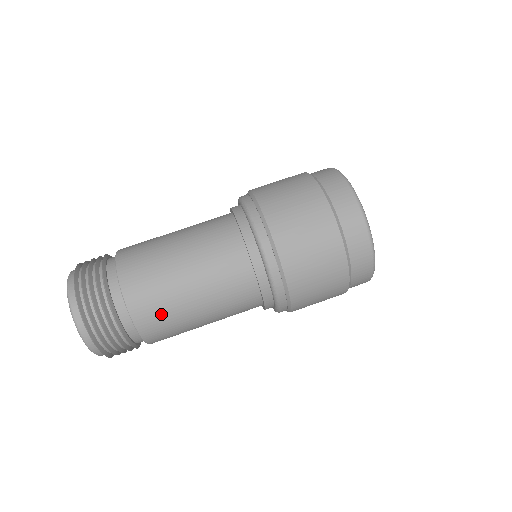
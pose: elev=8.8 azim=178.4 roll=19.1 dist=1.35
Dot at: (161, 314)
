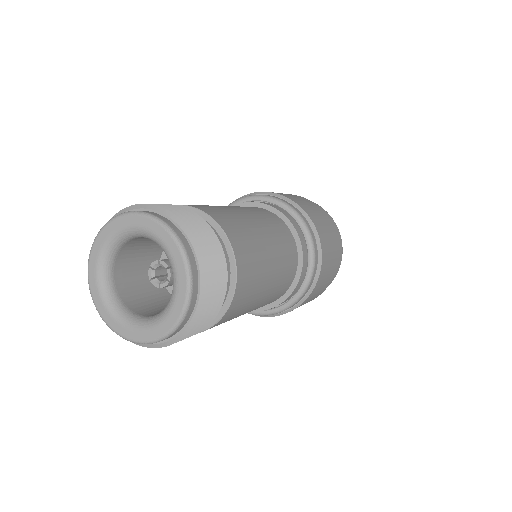
Dot at: (253, 274)
